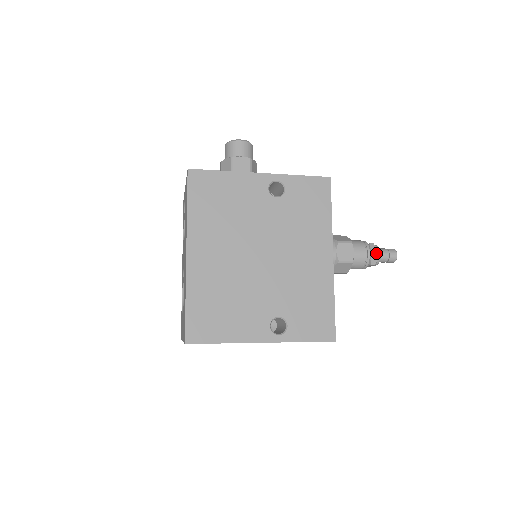
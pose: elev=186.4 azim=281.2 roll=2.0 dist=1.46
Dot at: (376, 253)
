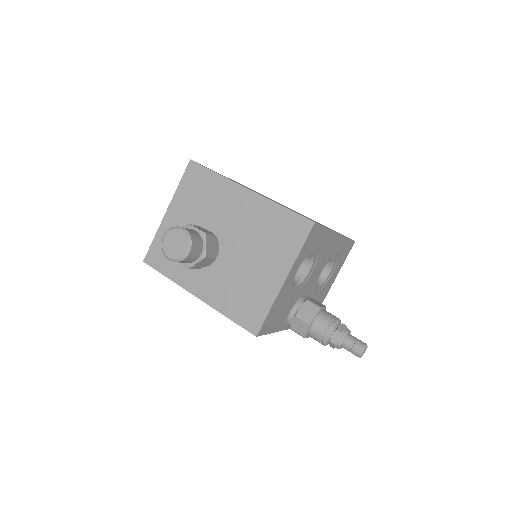
Dot at: (333, 348)
